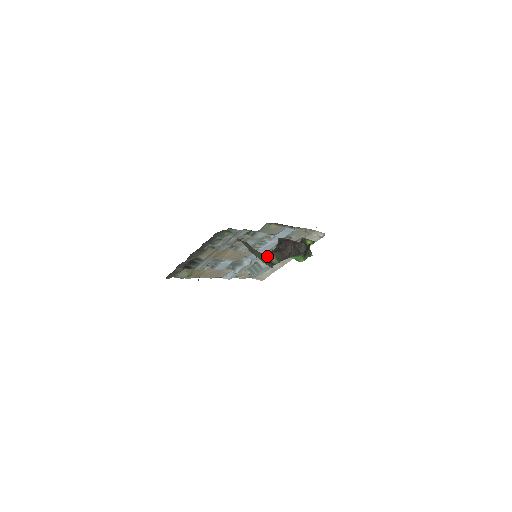
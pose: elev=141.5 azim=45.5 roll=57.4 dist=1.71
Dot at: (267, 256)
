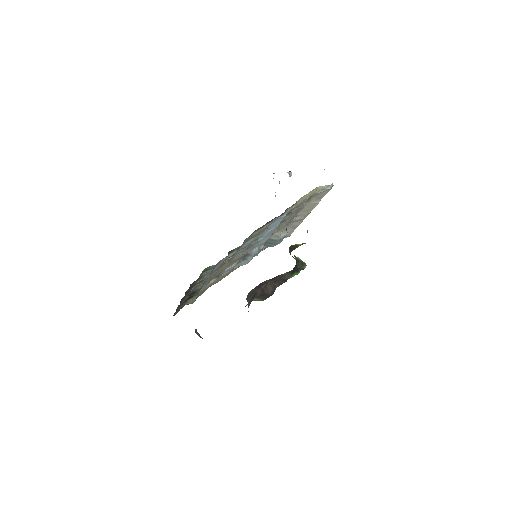
Dot at: occluded
